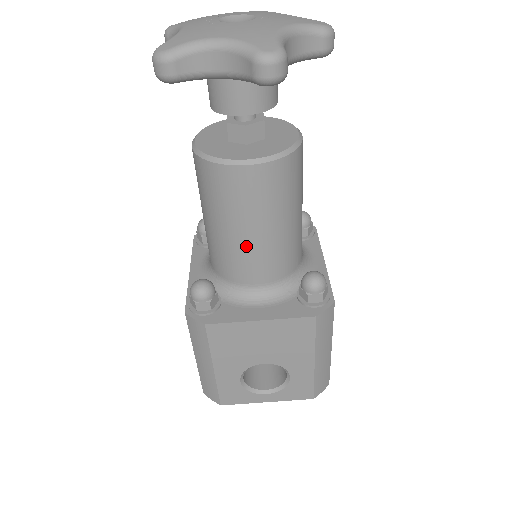
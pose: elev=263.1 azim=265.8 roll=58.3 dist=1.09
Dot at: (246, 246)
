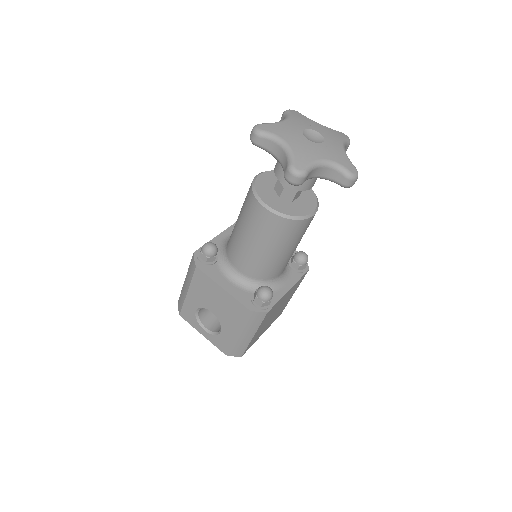
Dot at: (244, 246)
